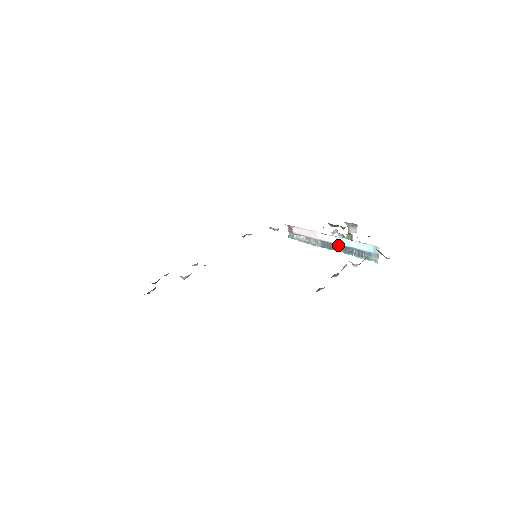
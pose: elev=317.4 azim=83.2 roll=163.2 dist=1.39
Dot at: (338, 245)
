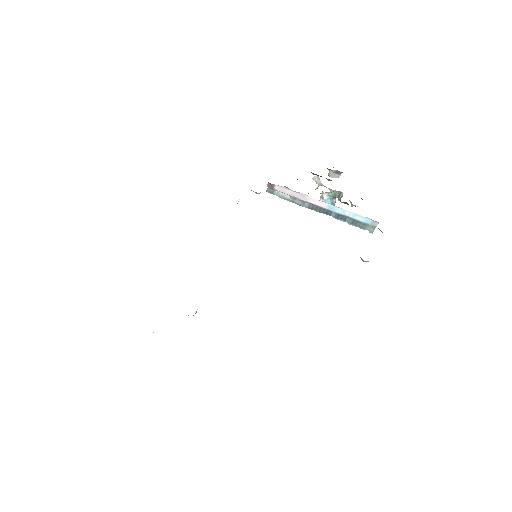
Dot at: (330, 211)
